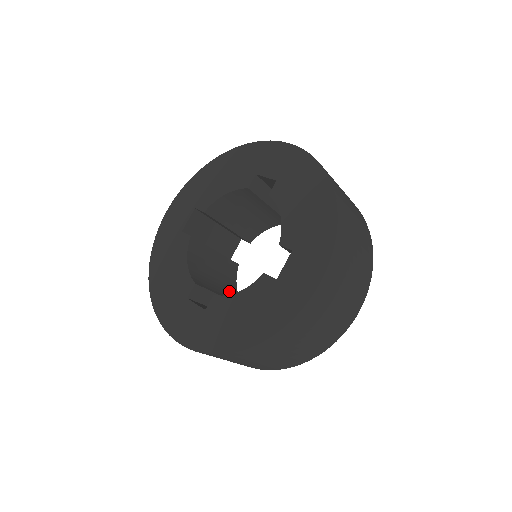
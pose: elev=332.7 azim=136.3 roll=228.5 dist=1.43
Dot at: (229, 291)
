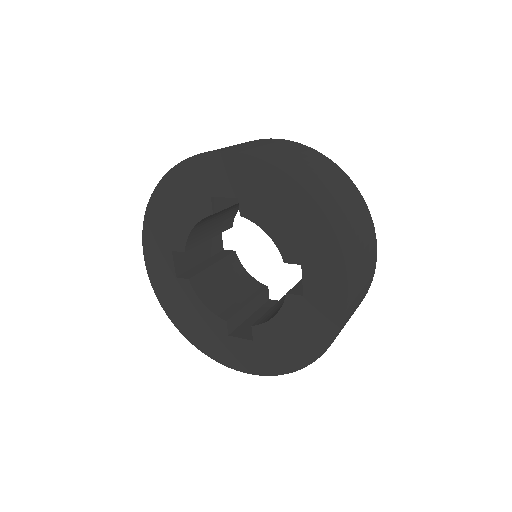
Dot at: (247, 285)
